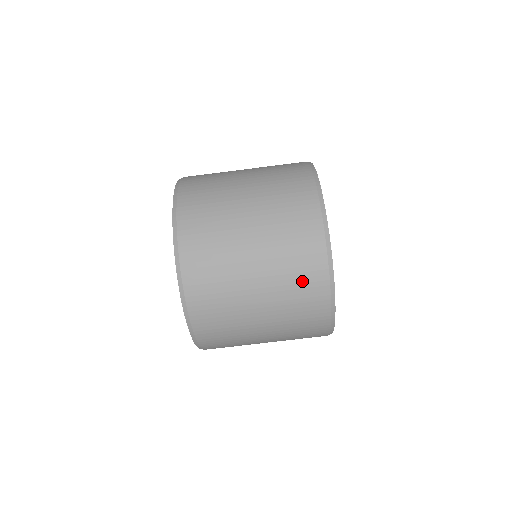
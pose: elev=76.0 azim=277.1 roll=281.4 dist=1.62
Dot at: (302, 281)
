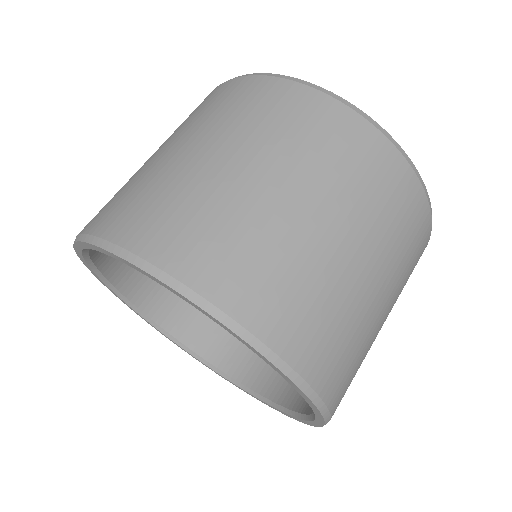
Dot at: (402, 214)
